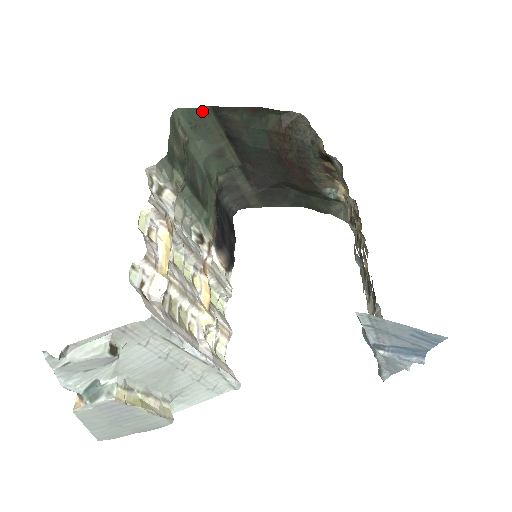
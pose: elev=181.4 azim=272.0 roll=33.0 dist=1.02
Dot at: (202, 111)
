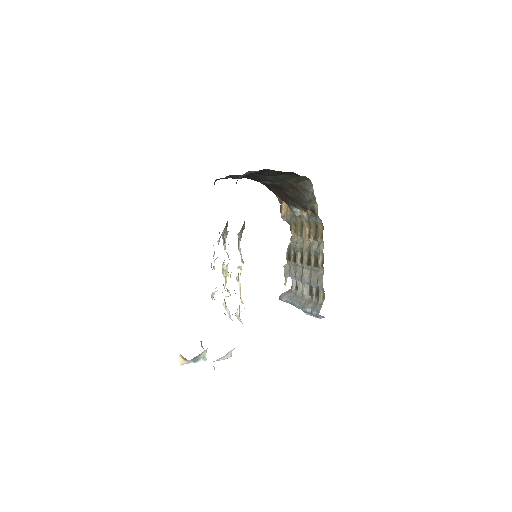
Dot at: occluded
